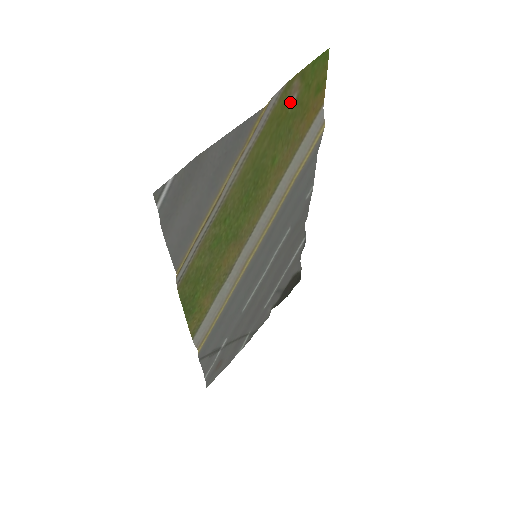
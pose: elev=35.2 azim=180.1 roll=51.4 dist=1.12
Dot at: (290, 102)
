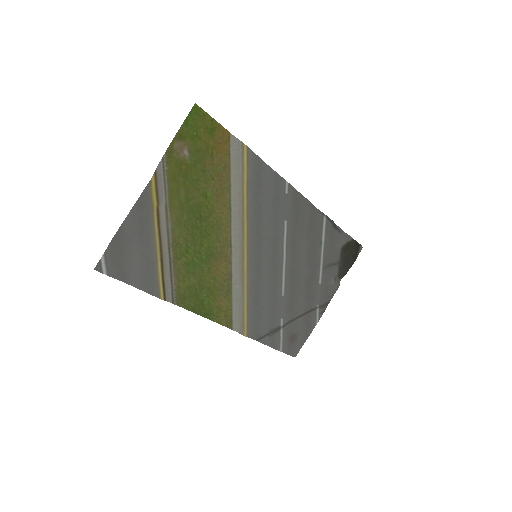
Dot at: (184, 158)
